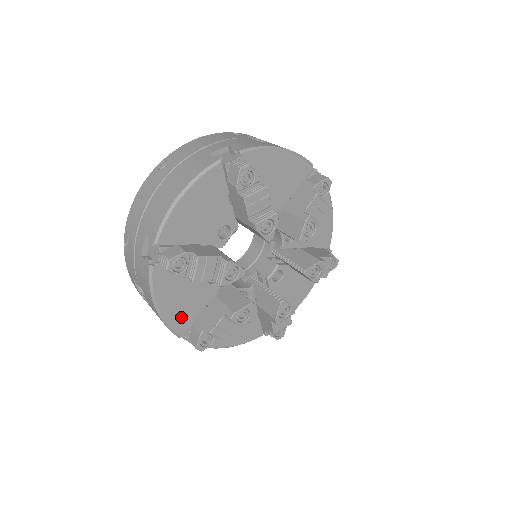
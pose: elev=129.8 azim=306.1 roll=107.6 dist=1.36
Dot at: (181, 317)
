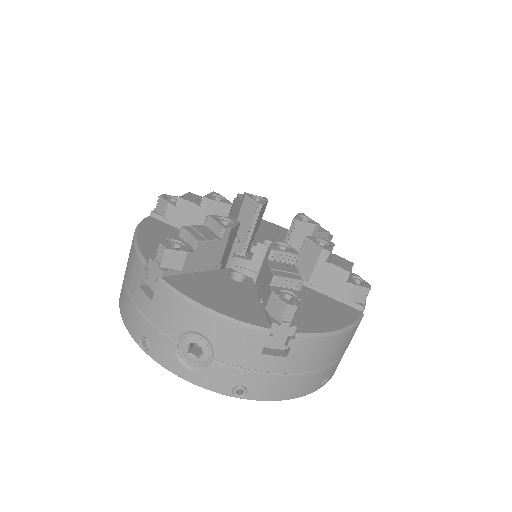
Dot at: (245, 312)
